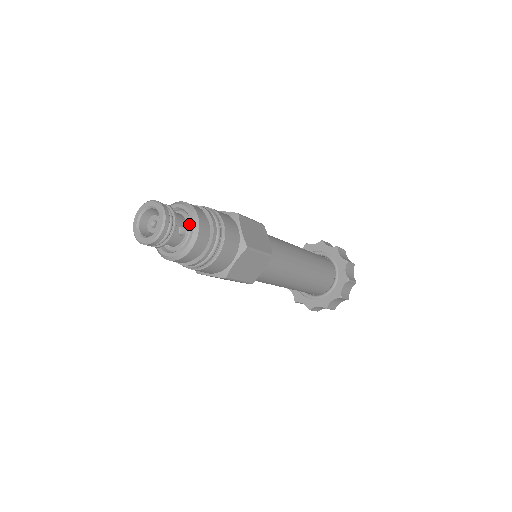
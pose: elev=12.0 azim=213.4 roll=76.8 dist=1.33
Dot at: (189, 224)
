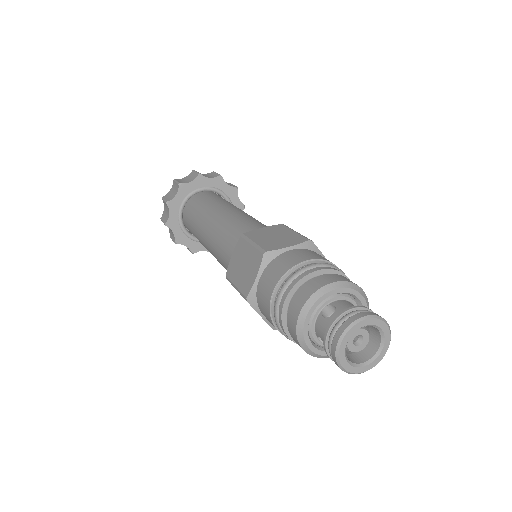
Dot at: occluded
